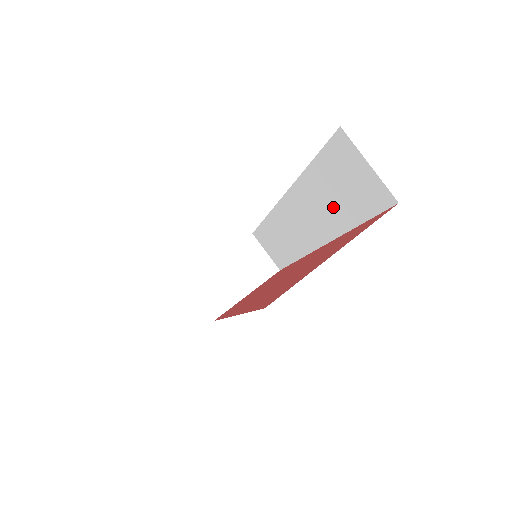
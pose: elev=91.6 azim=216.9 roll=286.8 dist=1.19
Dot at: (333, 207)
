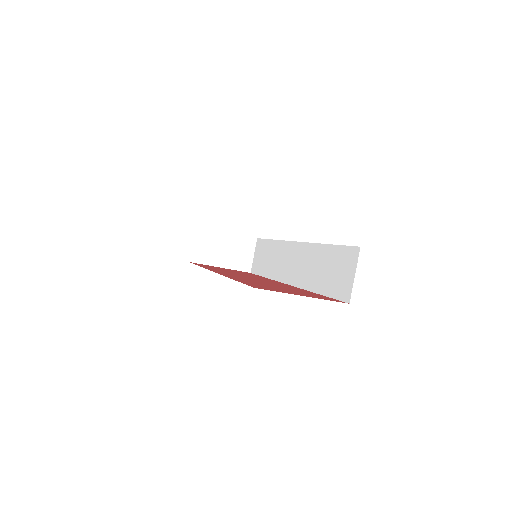
Dot at: (319, 274)
